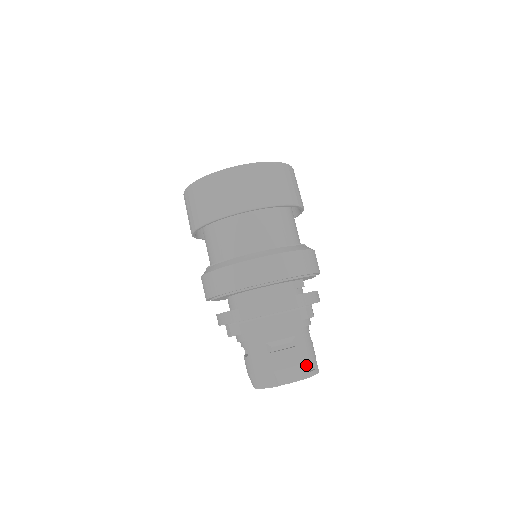
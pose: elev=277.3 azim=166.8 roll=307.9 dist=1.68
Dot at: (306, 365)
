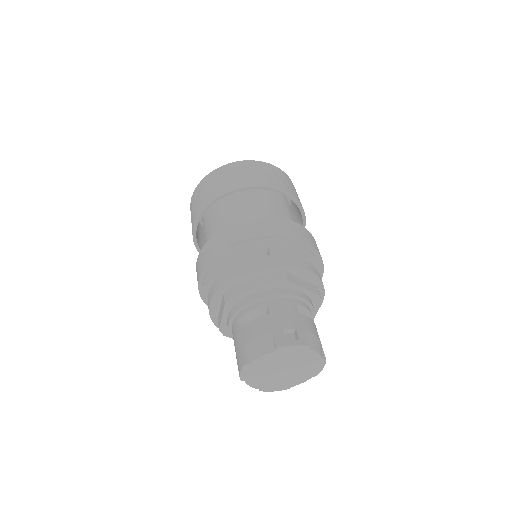
Dot at: (279, 334)
